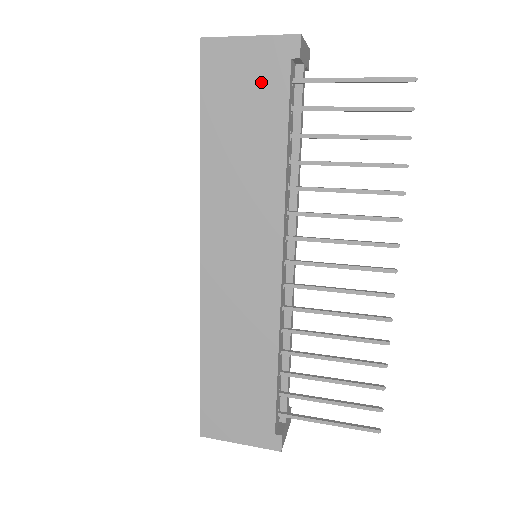
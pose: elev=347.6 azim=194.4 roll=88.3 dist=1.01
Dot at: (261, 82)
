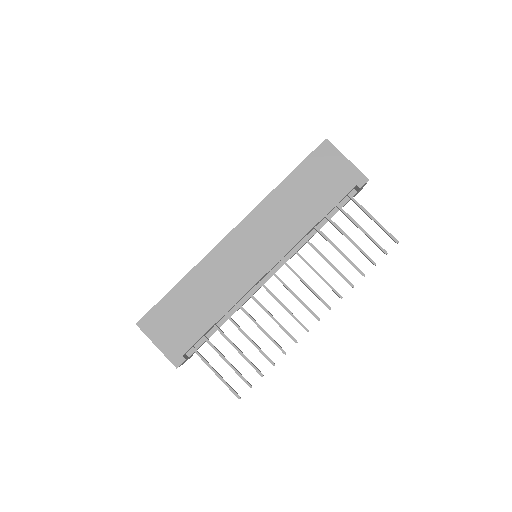
Dot at: (335, 182)
